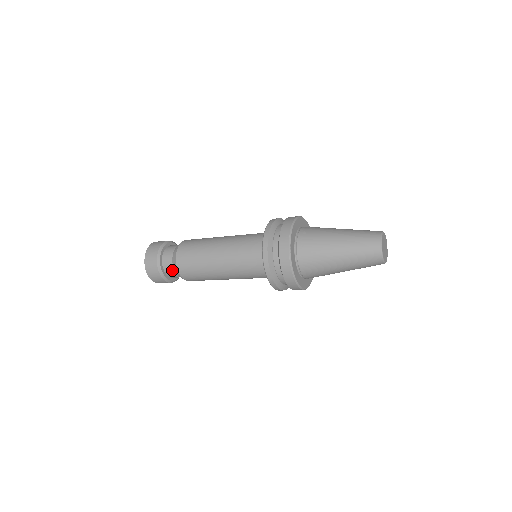
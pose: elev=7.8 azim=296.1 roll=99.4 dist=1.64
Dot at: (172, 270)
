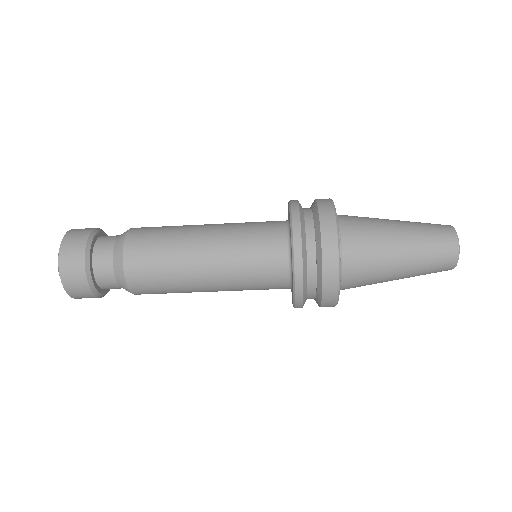
Dot at: (108, 256)
